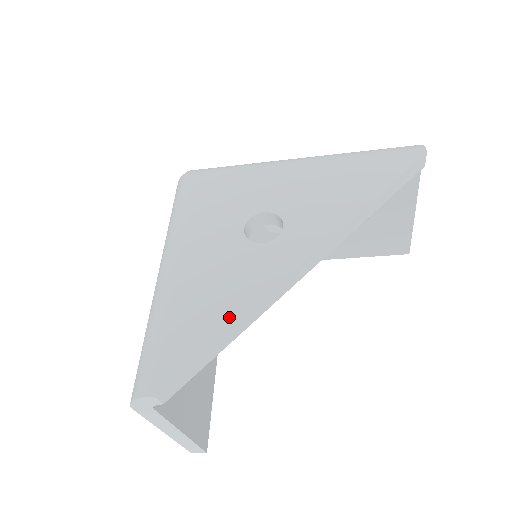
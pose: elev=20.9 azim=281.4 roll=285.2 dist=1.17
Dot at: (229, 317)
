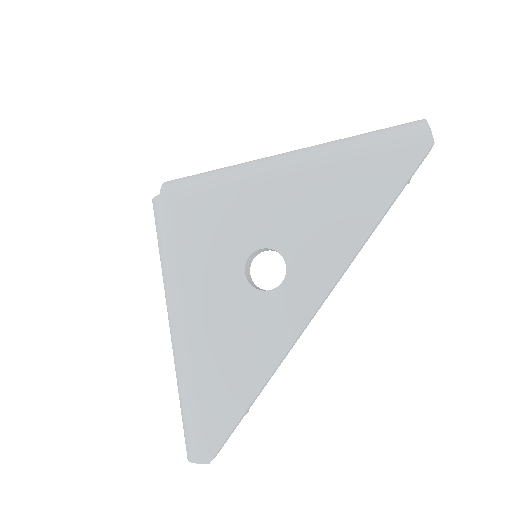
Dot at: (255, 380)
